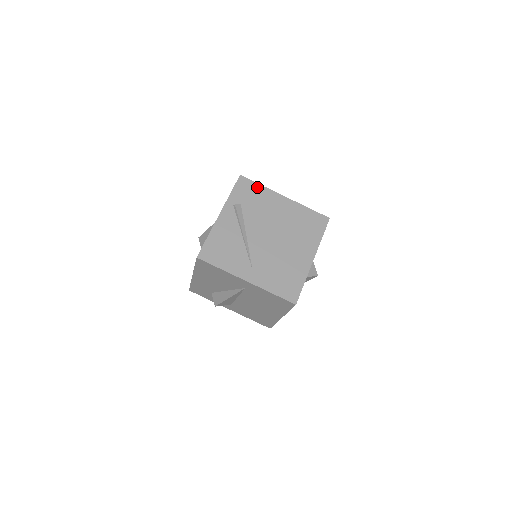
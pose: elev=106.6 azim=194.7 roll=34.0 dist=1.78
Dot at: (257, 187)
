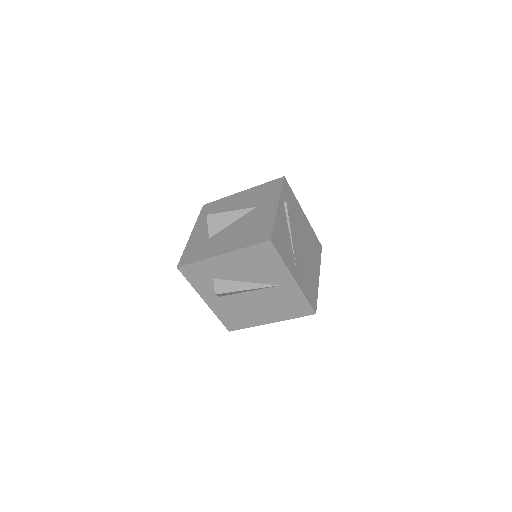
Dot at: (293, 194)
